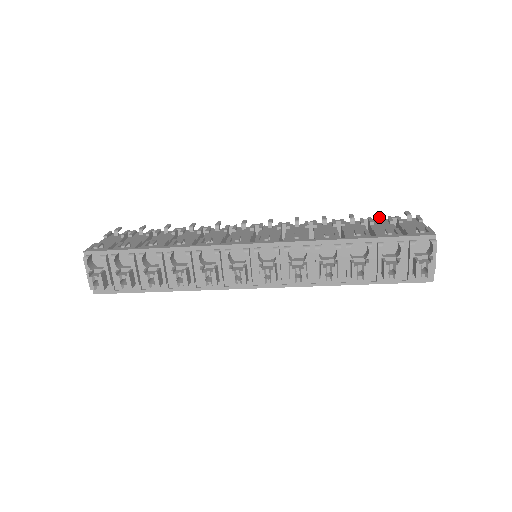
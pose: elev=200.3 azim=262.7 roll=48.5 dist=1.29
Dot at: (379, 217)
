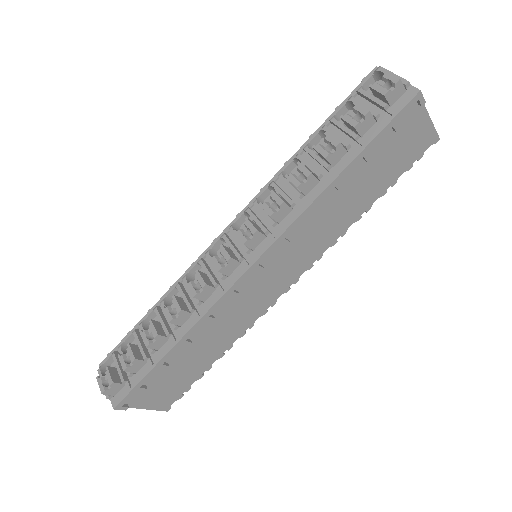
Dot at: occluded
